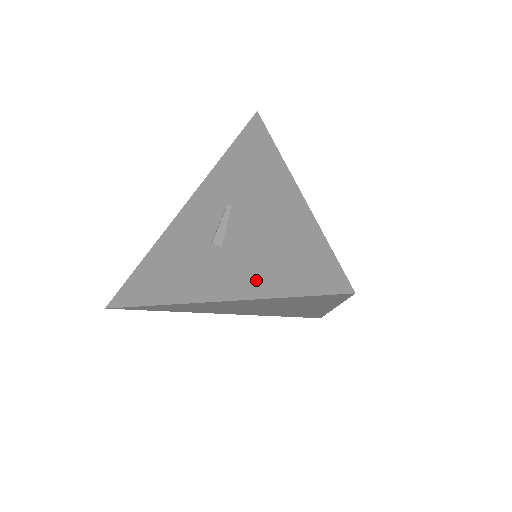
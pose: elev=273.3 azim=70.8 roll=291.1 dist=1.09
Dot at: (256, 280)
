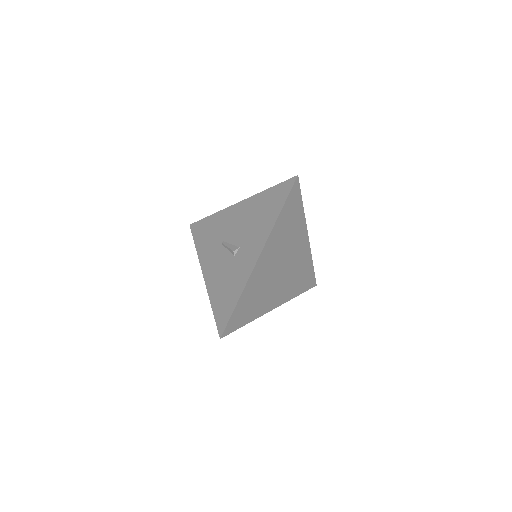
Dot at: (266, 226)
